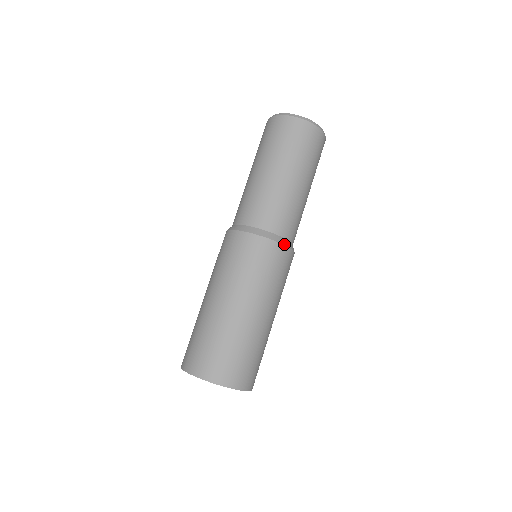
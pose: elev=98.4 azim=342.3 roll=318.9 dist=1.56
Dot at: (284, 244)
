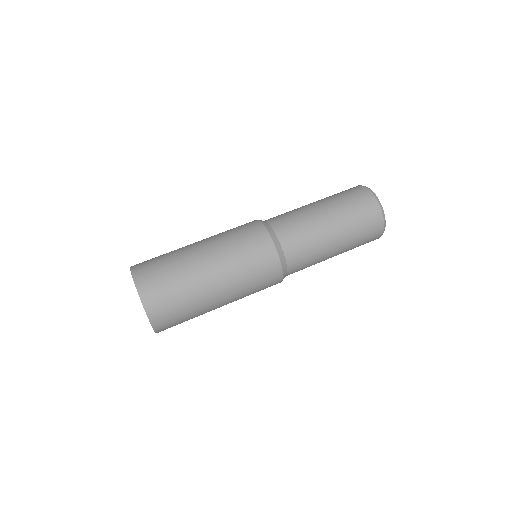
Dot at: (267, 228)
